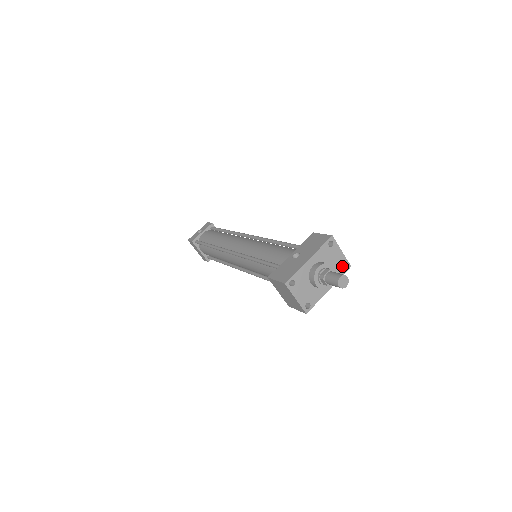
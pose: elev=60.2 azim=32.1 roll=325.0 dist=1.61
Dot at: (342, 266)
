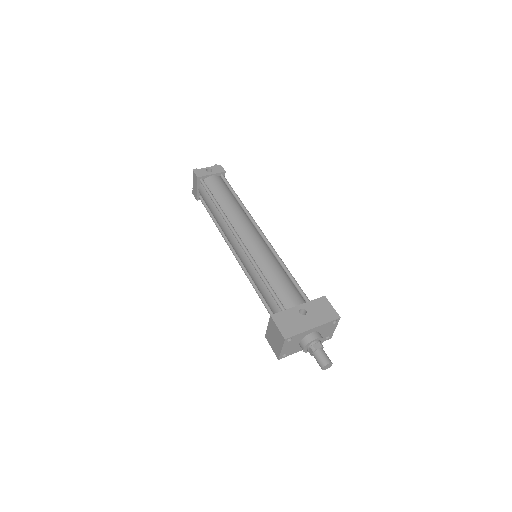
Dot at: (327, 337)
